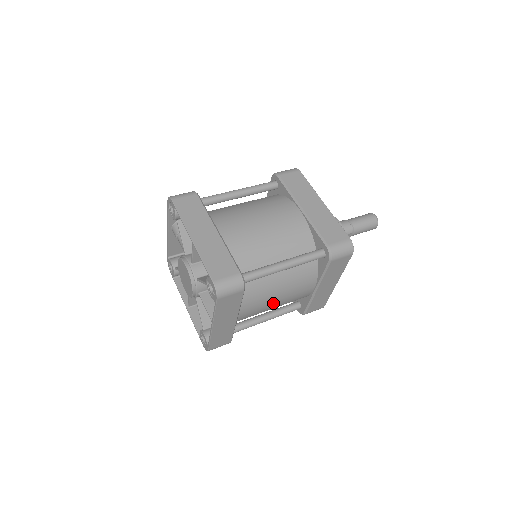
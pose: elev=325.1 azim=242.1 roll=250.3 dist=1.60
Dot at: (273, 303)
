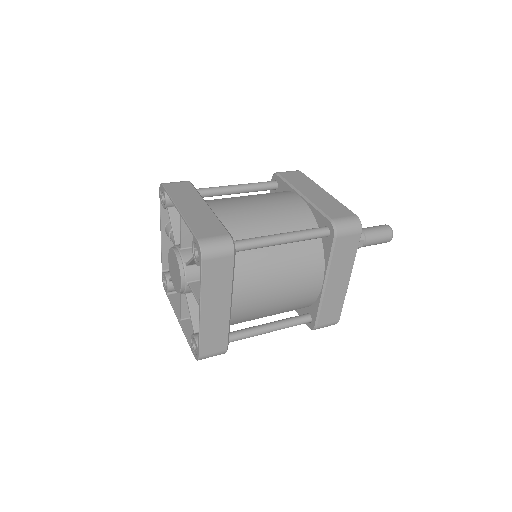
Dot at: (274, 295)
